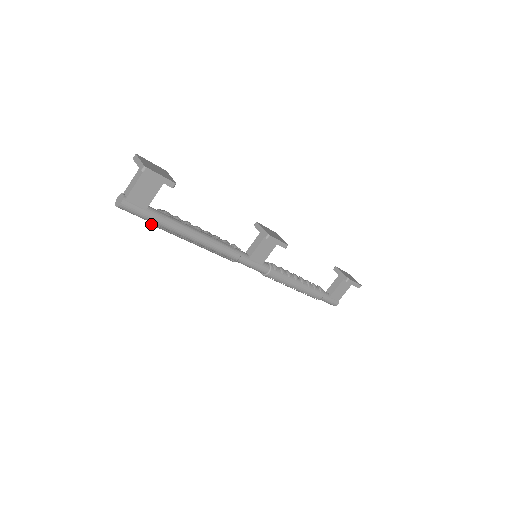
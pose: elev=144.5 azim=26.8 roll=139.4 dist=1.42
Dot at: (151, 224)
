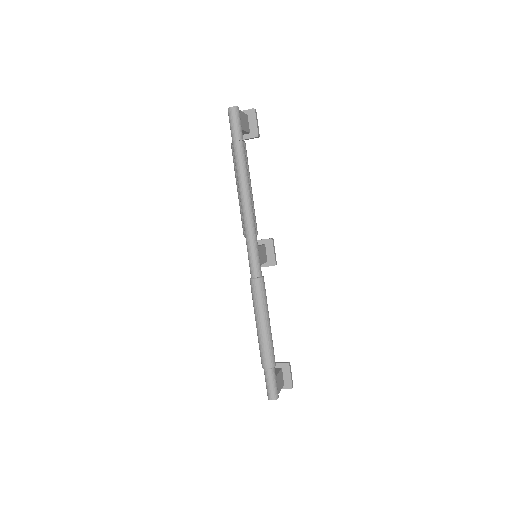
Dot at: (235, 142)
